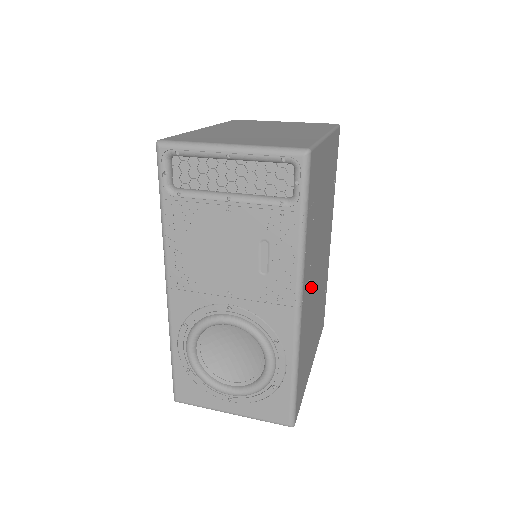
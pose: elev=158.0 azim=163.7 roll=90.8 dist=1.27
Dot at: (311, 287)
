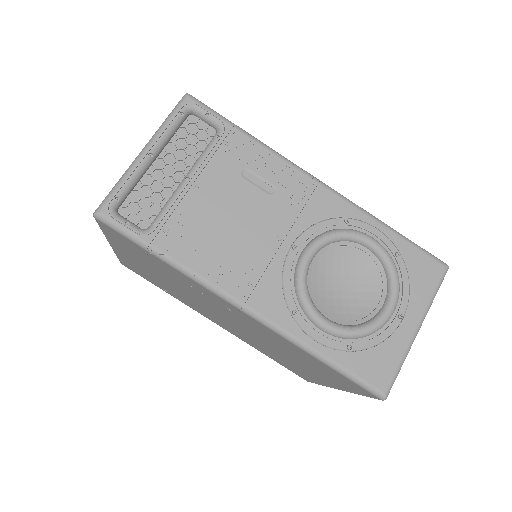
Dot at: occluded
